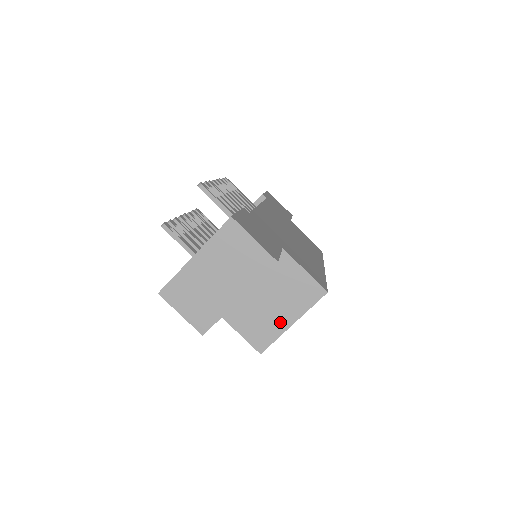
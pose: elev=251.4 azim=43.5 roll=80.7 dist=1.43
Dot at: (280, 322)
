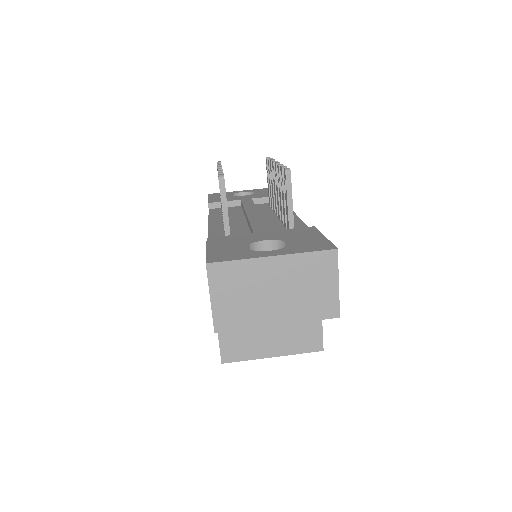
Dot at: (263, 348)
